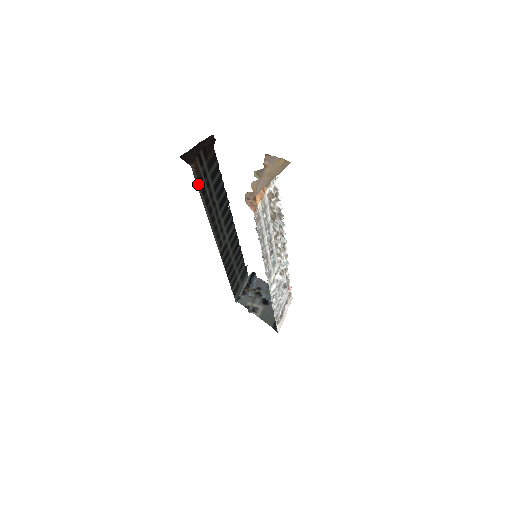
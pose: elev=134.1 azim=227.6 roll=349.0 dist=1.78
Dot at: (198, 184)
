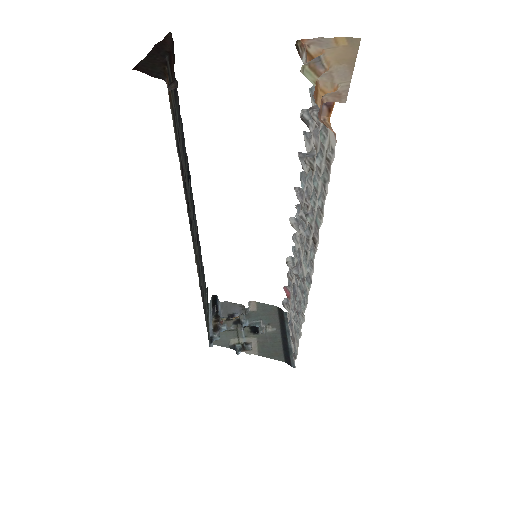
Dot at: occluded
